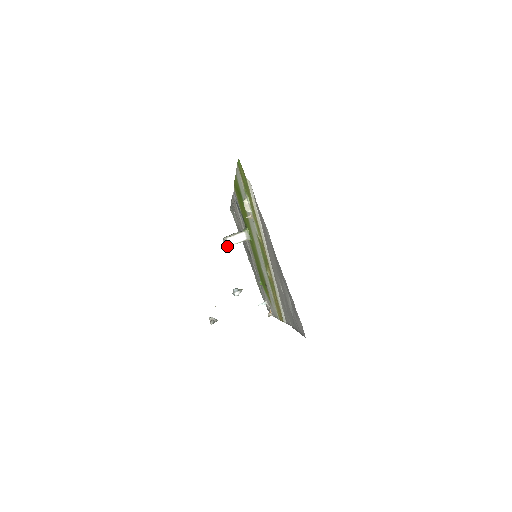
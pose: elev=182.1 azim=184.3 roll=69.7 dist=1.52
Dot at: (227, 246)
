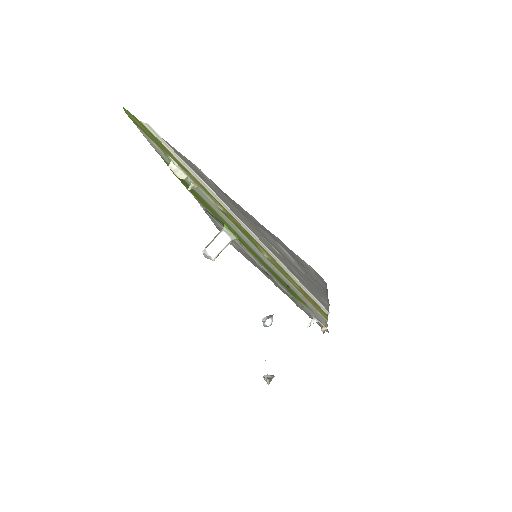
Dot at: occluded
